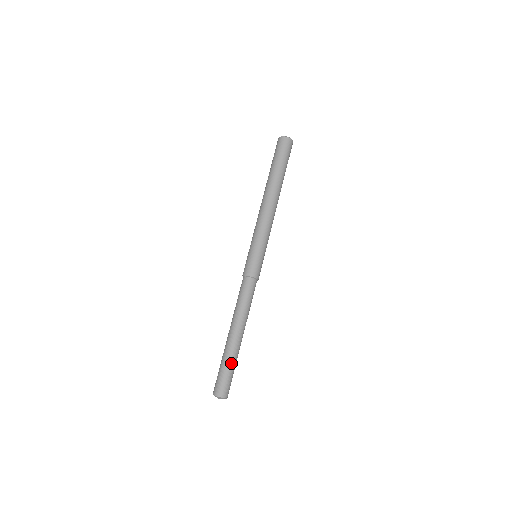
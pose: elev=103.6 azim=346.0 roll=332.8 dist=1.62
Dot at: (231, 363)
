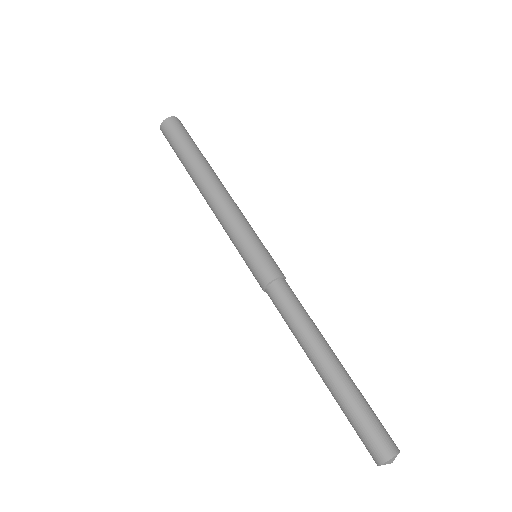
Dot at: (353, 403)
